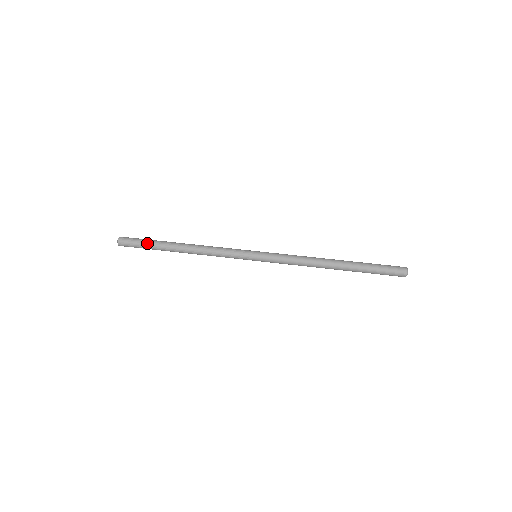
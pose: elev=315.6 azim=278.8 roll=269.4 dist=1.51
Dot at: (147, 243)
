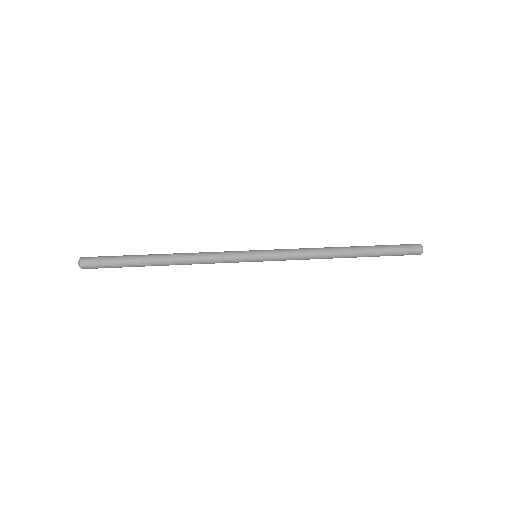
Dot at: (119, 260)
